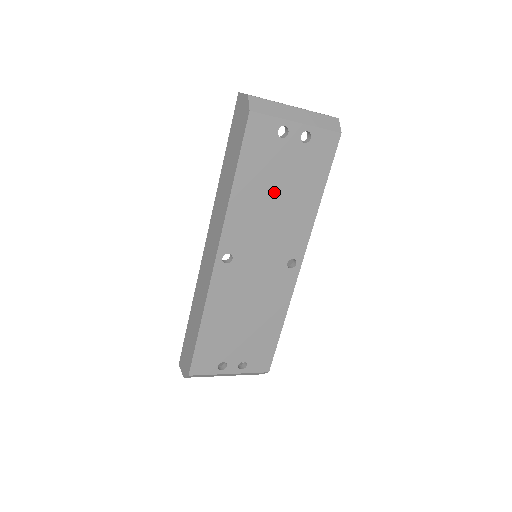
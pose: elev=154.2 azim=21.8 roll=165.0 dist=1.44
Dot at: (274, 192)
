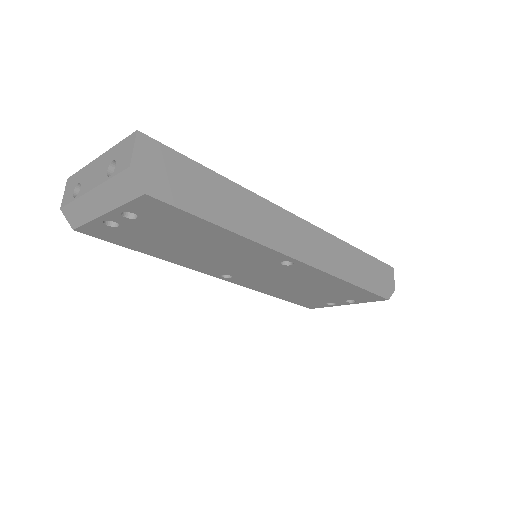
Dot at: (183, 246)
